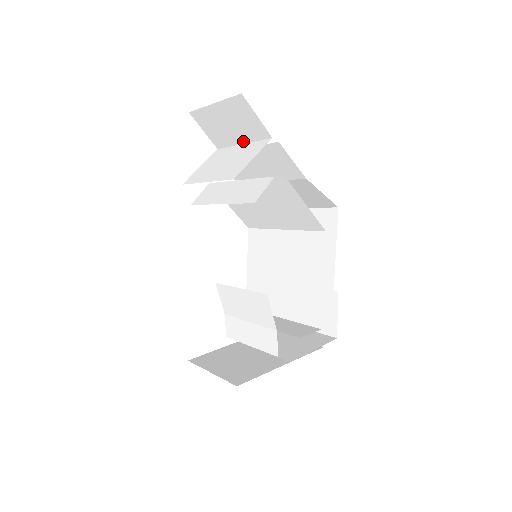
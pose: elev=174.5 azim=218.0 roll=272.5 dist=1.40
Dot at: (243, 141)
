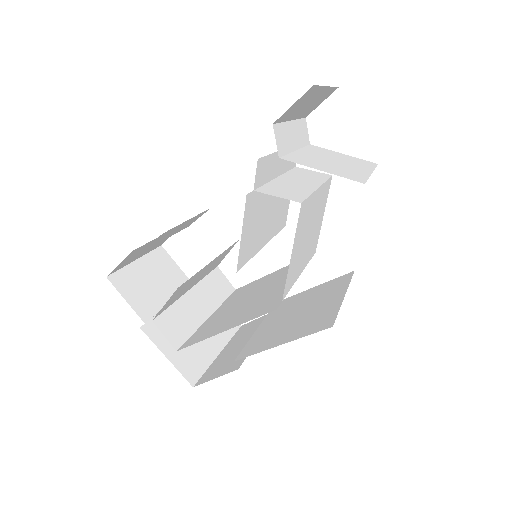
Dot at: occluded
